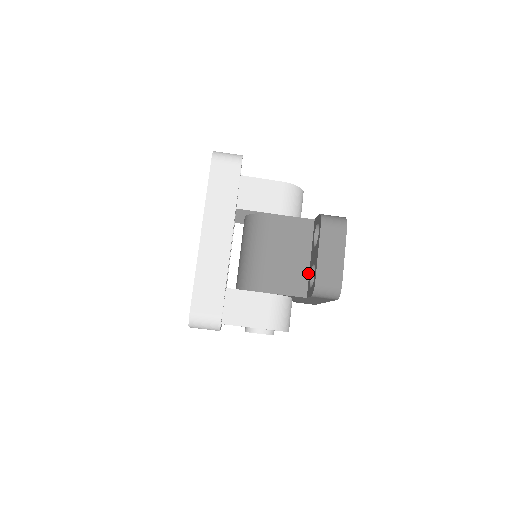
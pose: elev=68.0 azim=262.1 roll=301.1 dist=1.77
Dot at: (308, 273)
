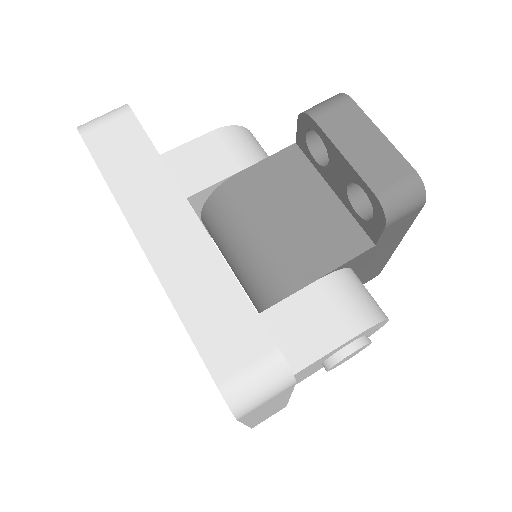
Dot at: (347, 212)
